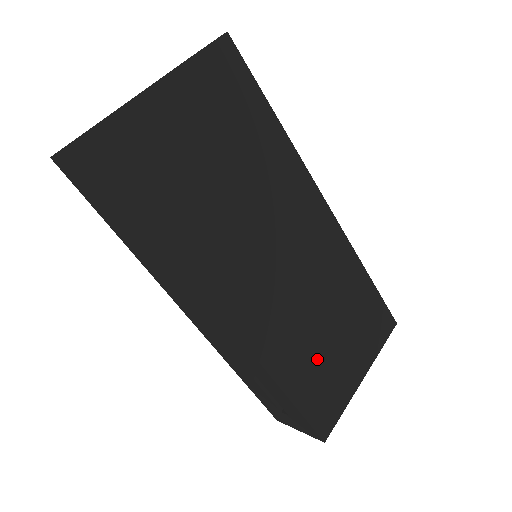
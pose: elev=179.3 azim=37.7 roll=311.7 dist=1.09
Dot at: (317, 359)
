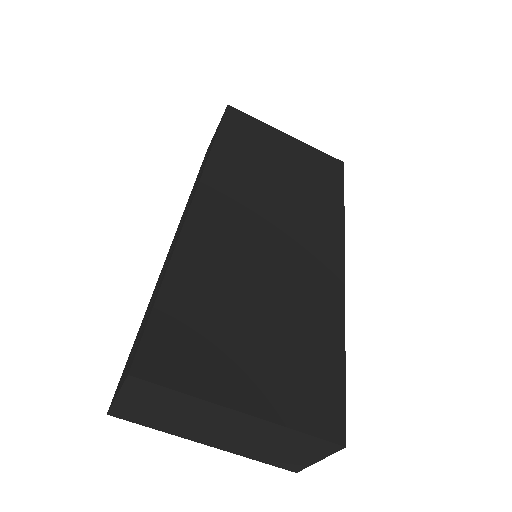
Dot at: (220, 312)
